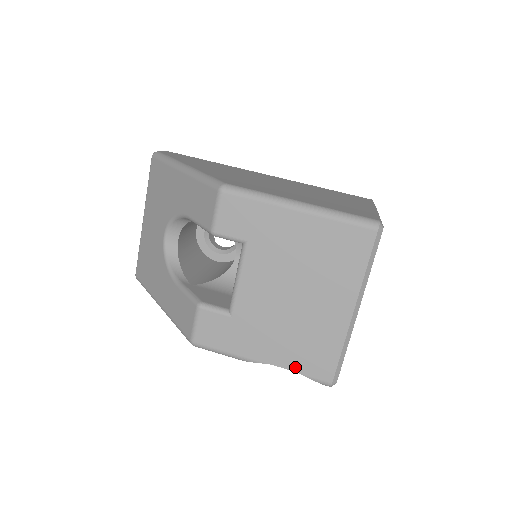
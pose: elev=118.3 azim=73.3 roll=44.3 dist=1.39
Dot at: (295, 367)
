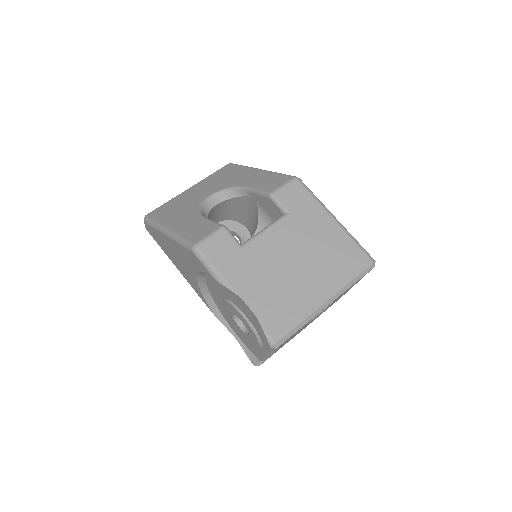
Dot at: (258, 312)
